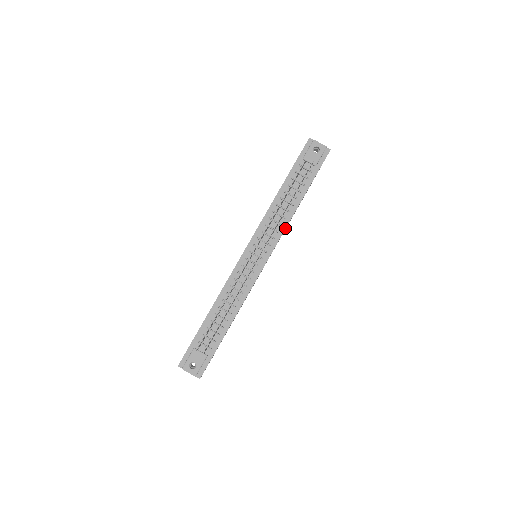
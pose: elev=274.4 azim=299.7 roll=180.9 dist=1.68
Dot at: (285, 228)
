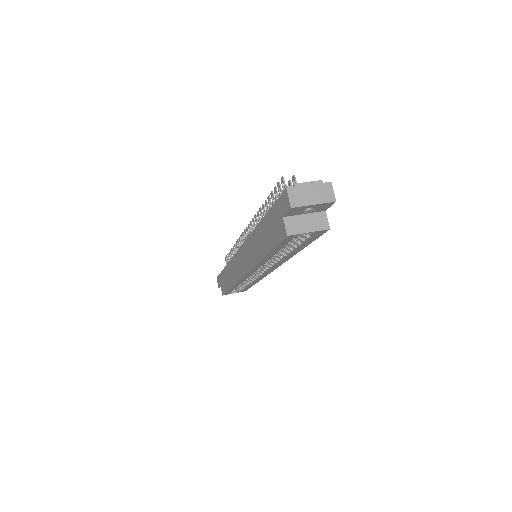
Dot at: occluded
